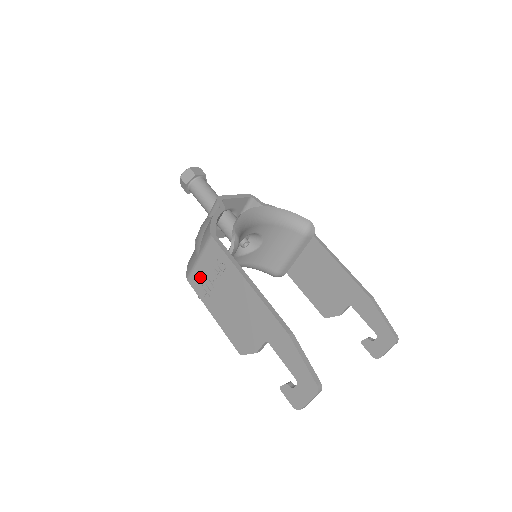
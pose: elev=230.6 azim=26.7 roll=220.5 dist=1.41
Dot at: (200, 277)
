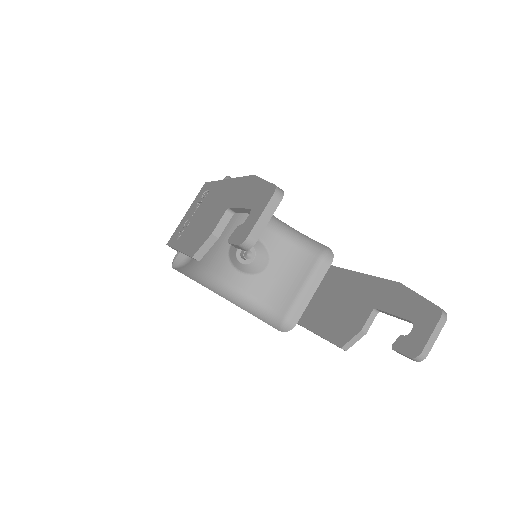
Dot at: (180, 227)
